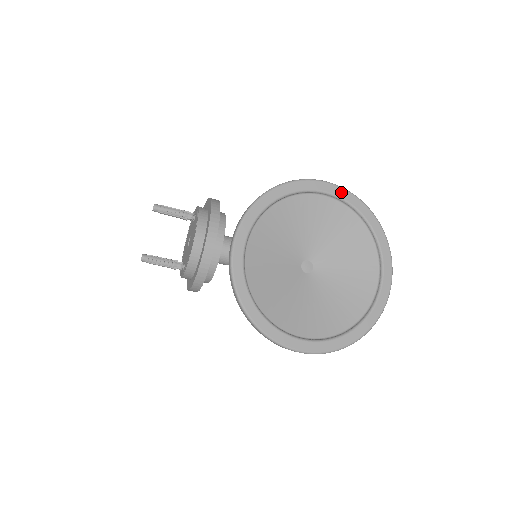
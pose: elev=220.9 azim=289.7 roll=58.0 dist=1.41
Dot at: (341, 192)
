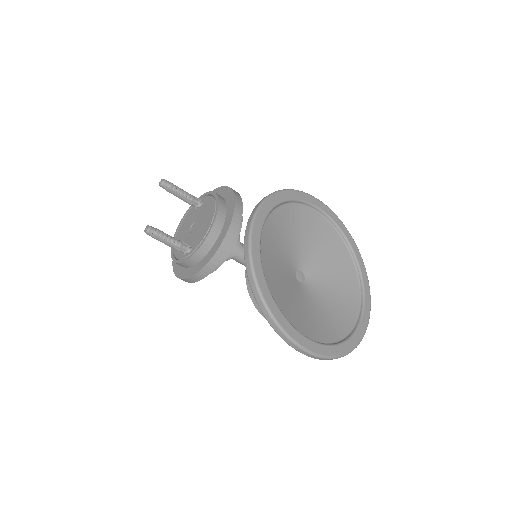
Dot at: (330, 212)
